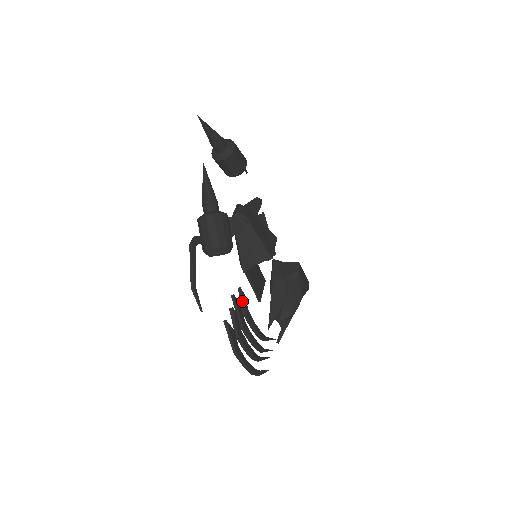
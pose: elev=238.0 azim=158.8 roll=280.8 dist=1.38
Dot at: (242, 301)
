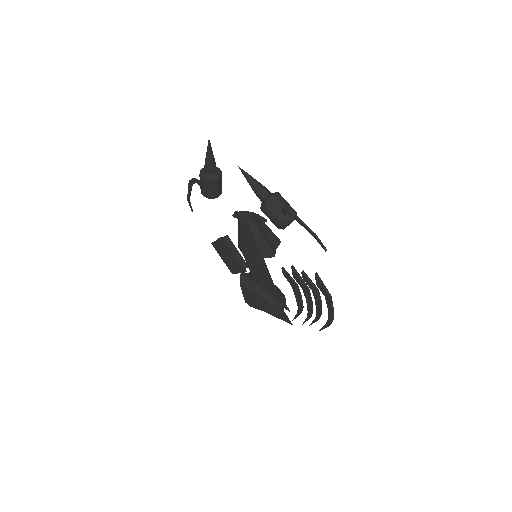
Dot at: (290, 276)
